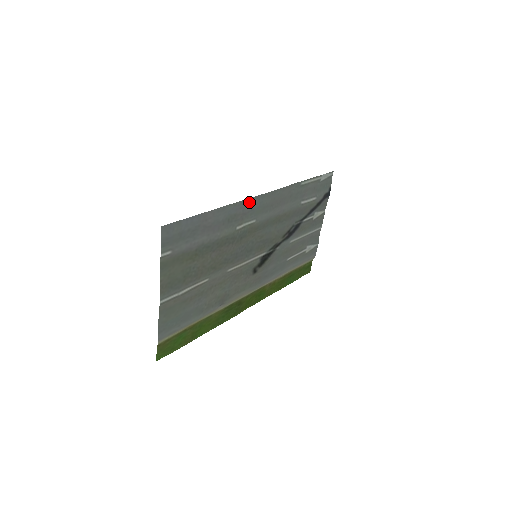
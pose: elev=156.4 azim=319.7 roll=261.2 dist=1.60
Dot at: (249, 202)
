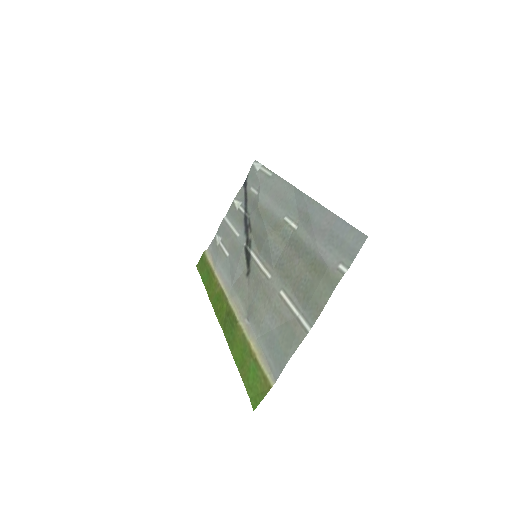
Dot at: (303, 198)
